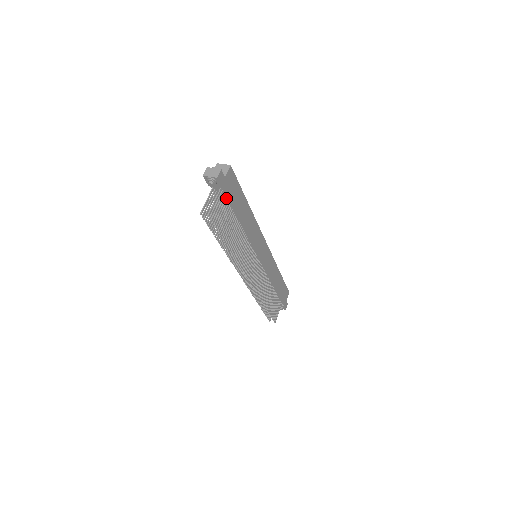
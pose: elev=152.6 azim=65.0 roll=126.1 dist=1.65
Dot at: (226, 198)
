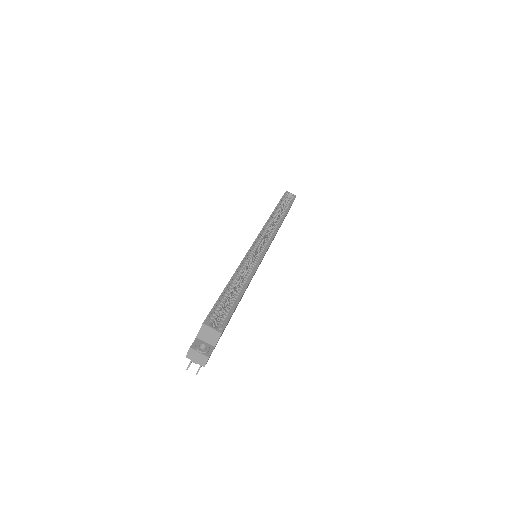
Dot at: occluded
